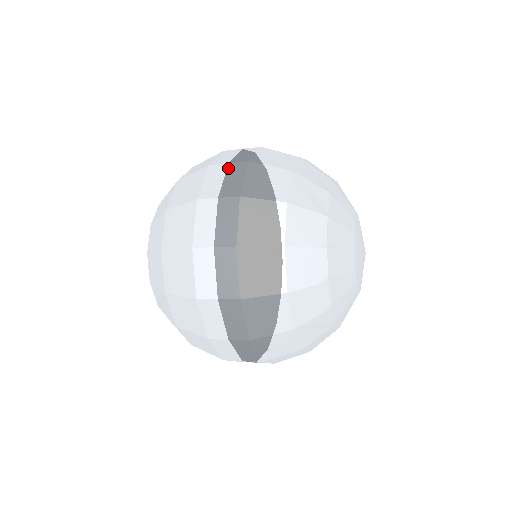
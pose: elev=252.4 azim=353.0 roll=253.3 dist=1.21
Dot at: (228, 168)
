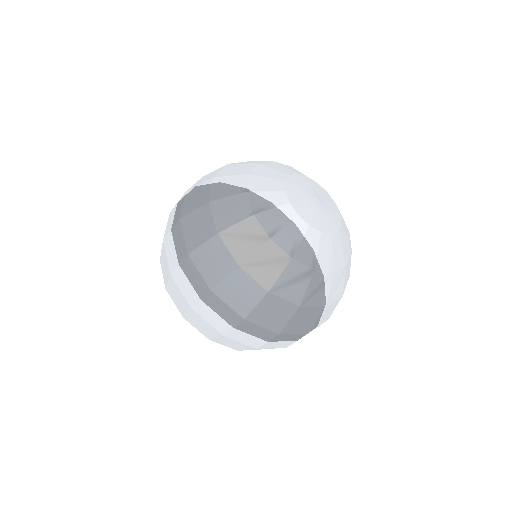
Dot at: occluded
